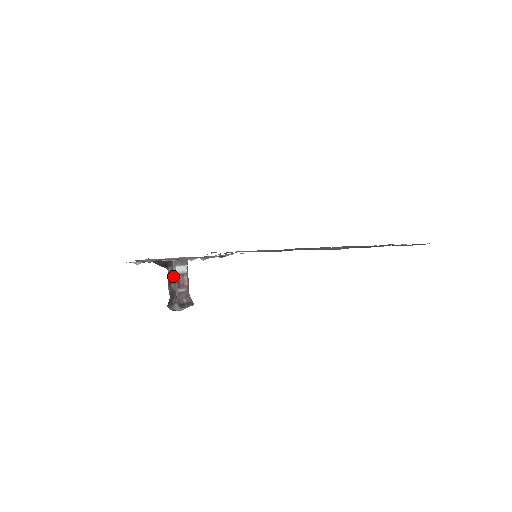
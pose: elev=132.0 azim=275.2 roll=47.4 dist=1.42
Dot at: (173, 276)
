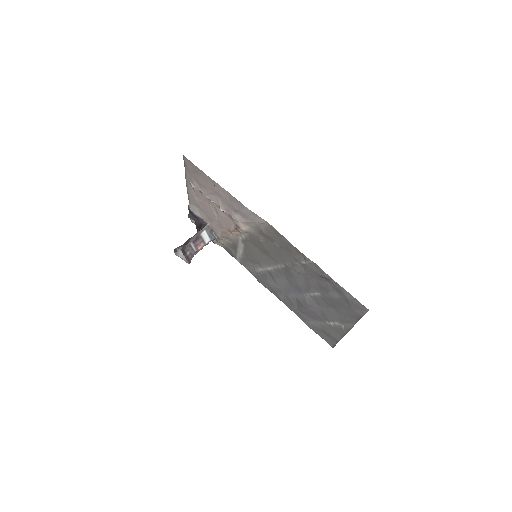
Dot at: (198, 233)
